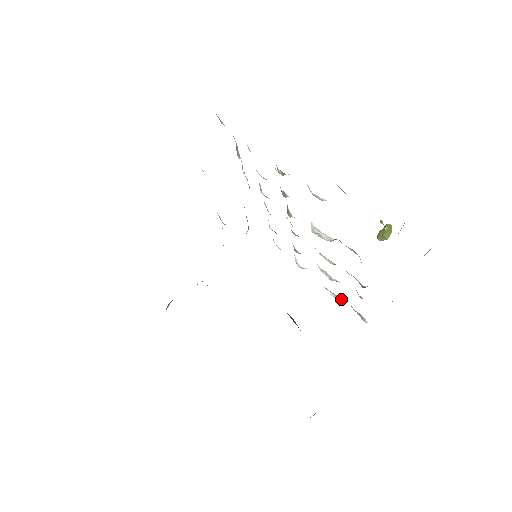
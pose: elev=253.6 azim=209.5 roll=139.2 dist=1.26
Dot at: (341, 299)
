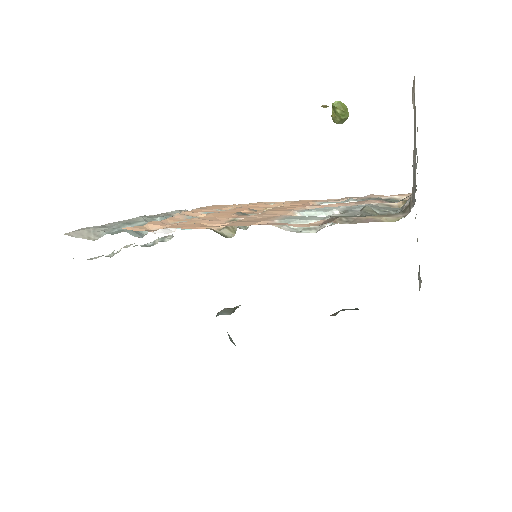
Dot at: occluded
